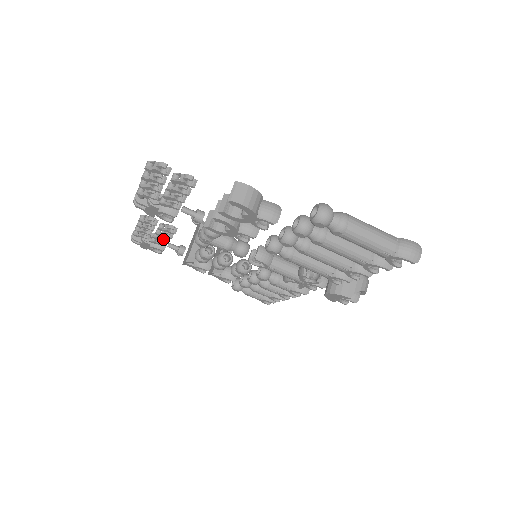
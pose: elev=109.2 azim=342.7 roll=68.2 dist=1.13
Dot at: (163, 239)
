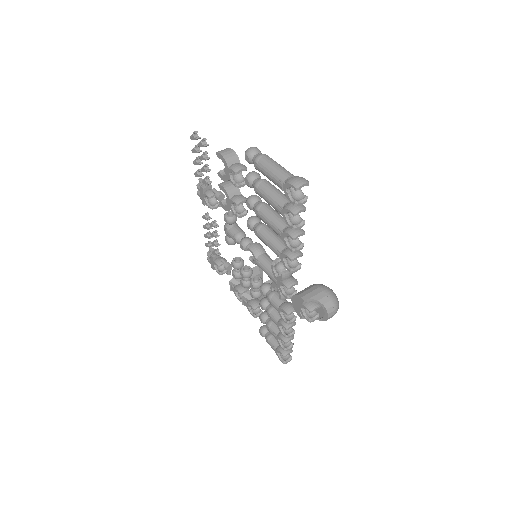
Dot at: (215, 244)
